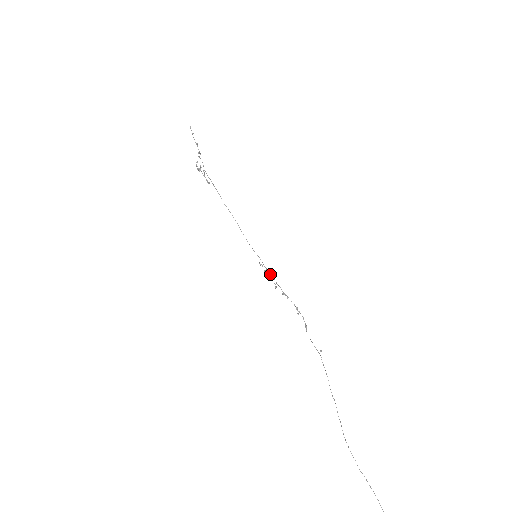
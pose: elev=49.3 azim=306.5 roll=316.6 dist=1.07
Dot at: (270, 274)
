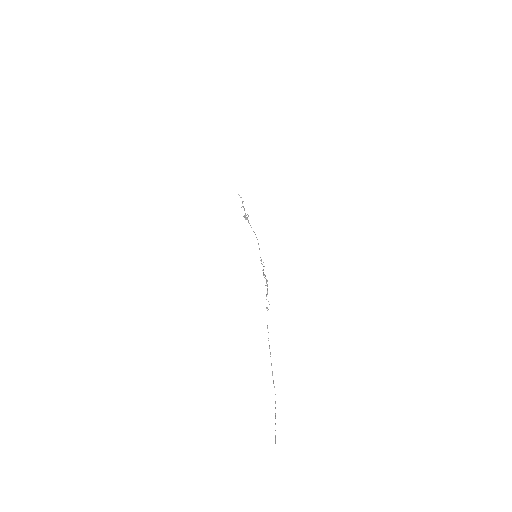
Dot at: occluded
